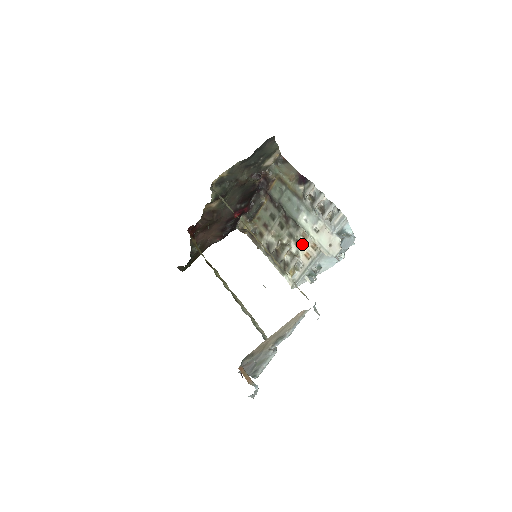
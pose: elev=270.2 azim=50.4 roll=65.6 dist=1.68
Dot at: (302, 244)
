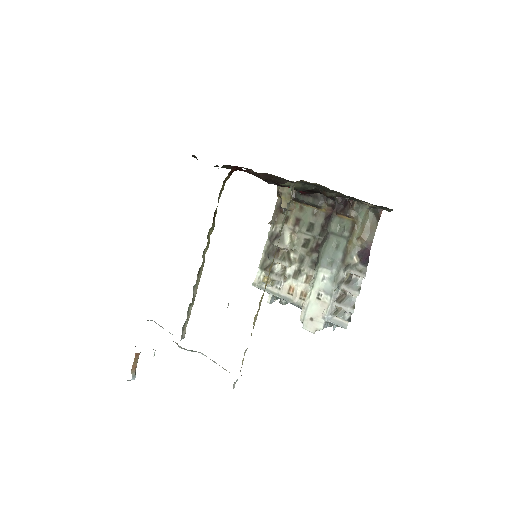
Dot at: (299, 279)
